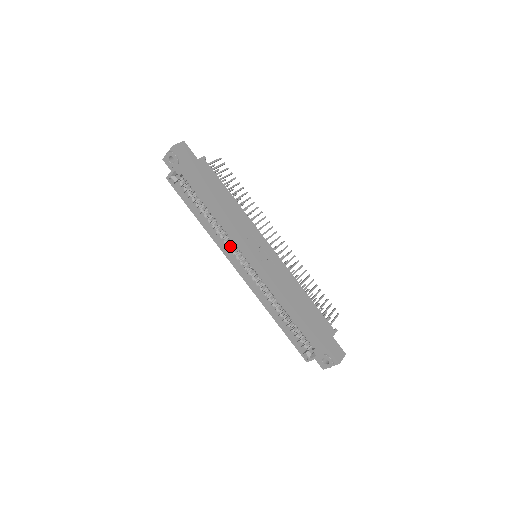
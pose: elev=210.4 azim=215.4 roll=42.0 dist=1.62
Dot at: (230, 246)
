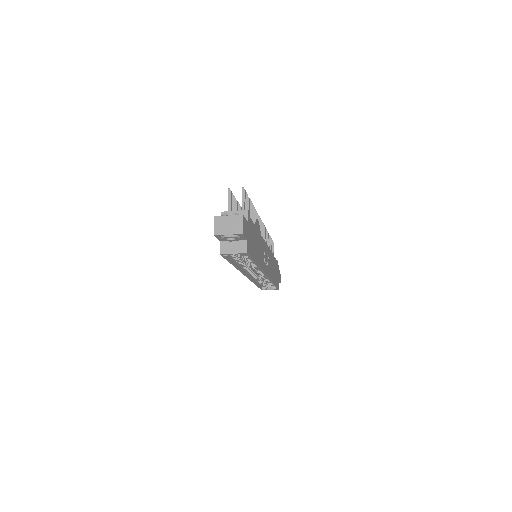
Dot at: (250, 268)
